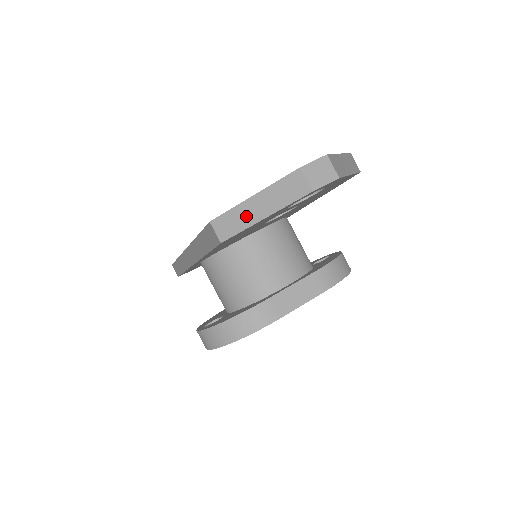
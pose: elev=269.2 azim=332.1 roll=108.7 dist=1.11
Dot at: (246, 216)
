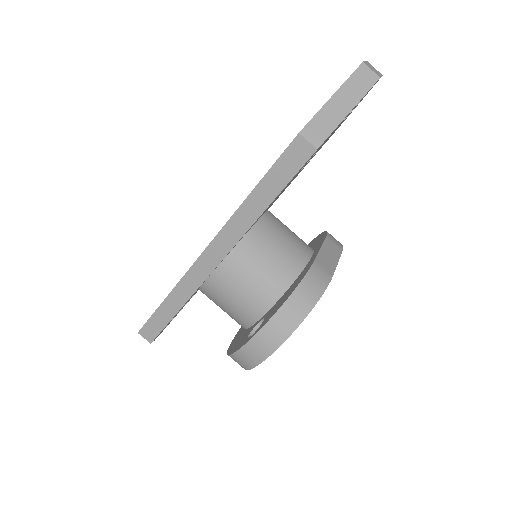
Dot at: (332, 116)
